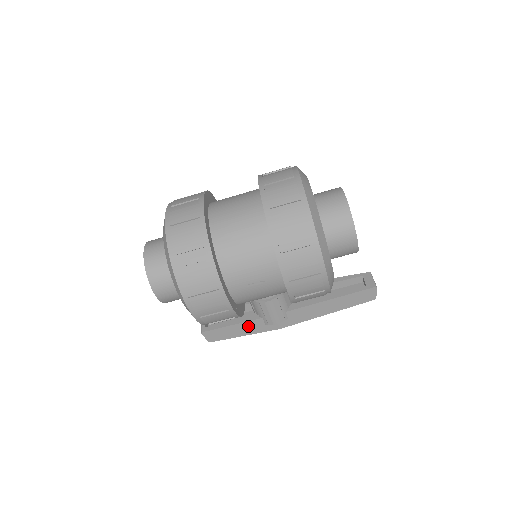
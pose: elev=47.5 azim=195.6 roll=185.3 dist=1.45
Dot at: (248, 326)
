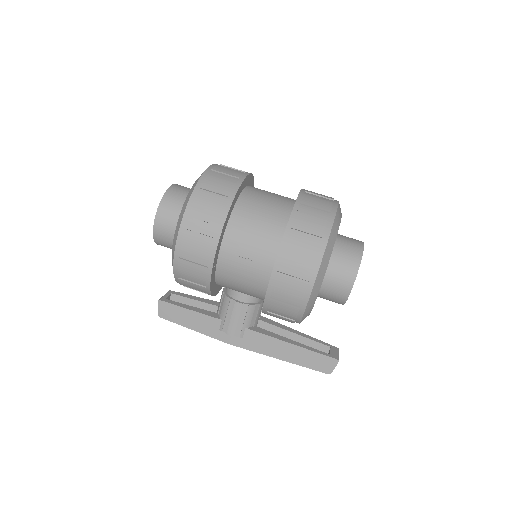
Dot at: (203, 321)
